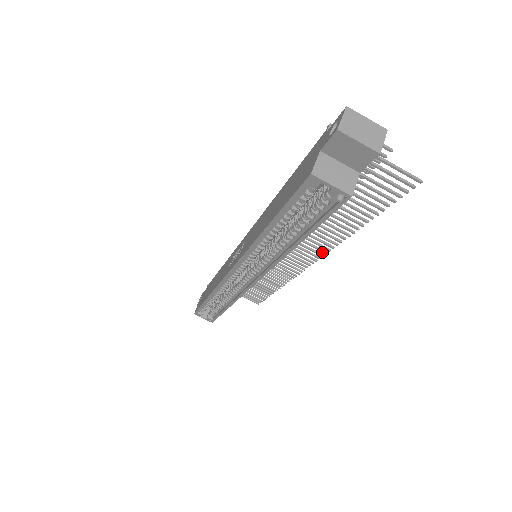
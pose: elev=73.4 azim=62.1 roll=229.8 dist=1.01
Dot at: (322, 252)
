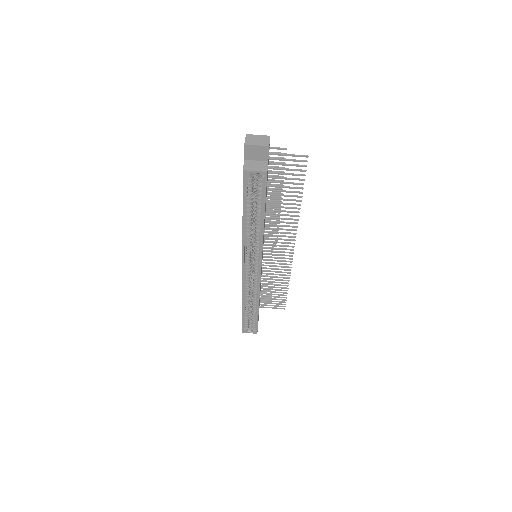
Dot at: (293, 234)
